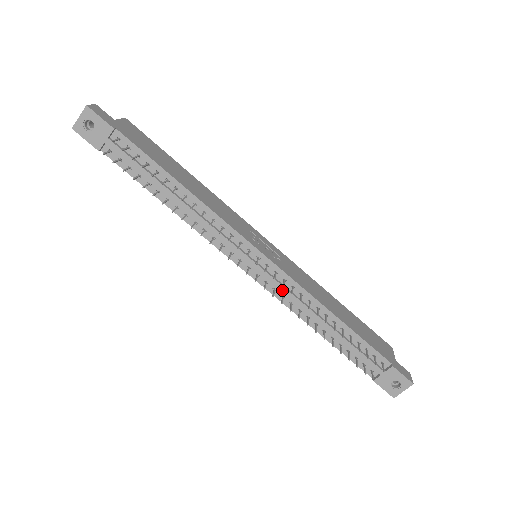
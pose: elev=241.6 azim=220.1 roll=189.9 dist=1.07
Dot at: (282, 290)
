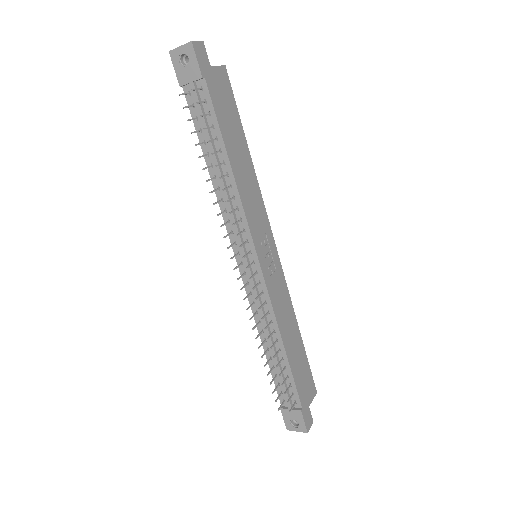
Dot at: occluded
